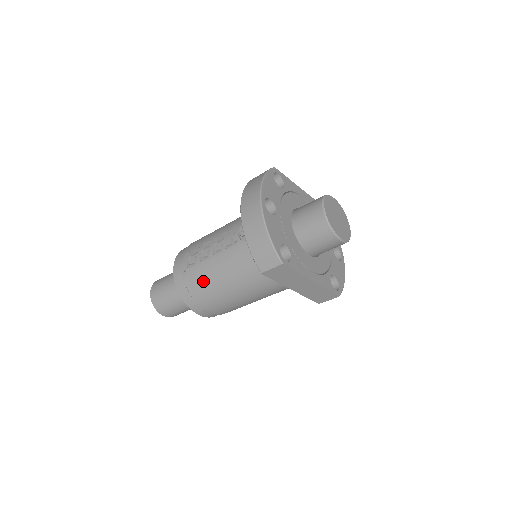
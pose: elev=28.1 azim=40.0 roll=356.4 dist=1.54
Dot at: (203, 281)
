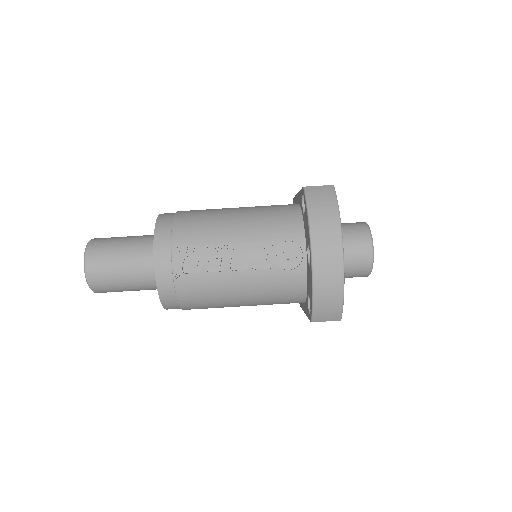
Dot at: (206, 293)
